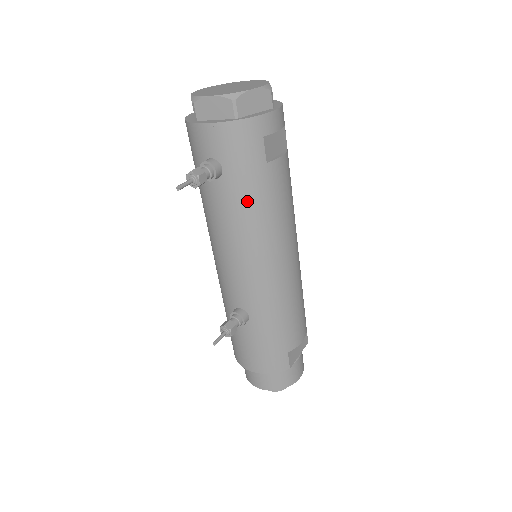
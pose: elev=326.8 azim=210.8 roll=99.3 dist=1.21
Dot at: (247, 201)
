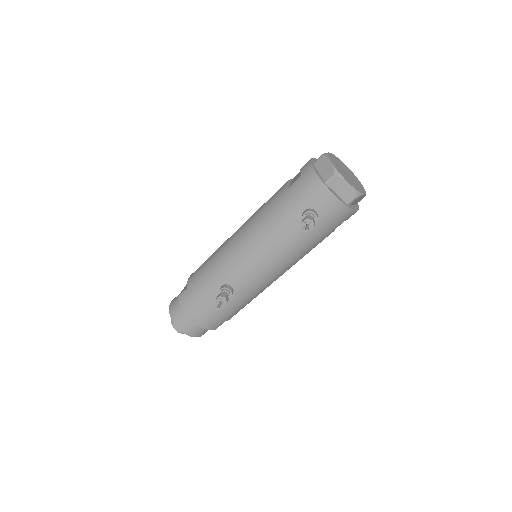
Dot at: (306, 243)
